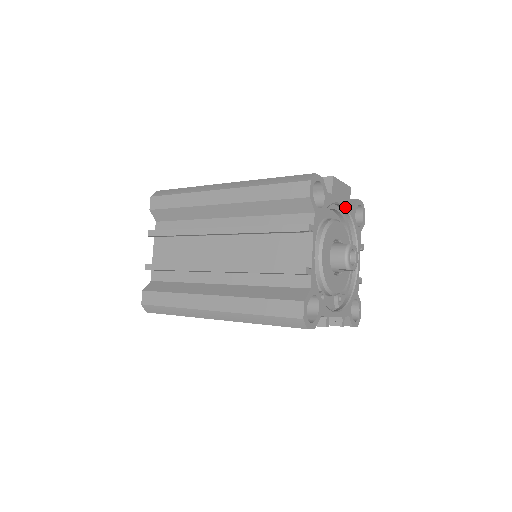
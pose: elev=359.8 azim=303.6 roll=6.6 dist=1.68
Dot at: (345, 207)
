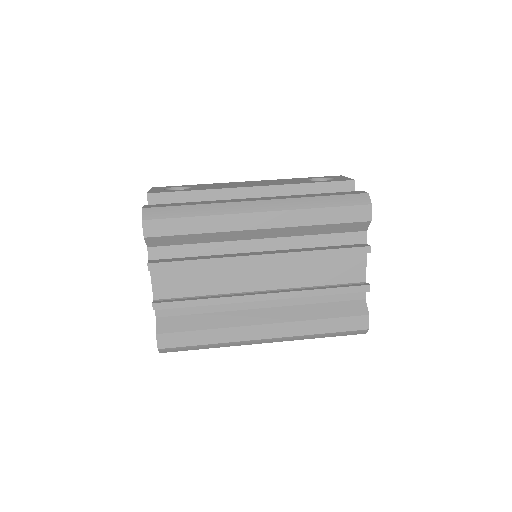
Dot at: occluded
